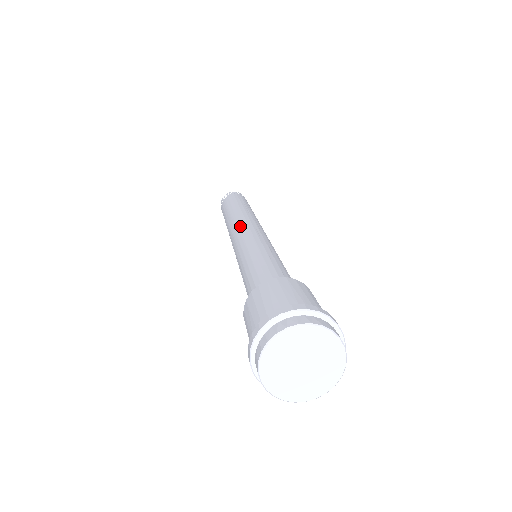
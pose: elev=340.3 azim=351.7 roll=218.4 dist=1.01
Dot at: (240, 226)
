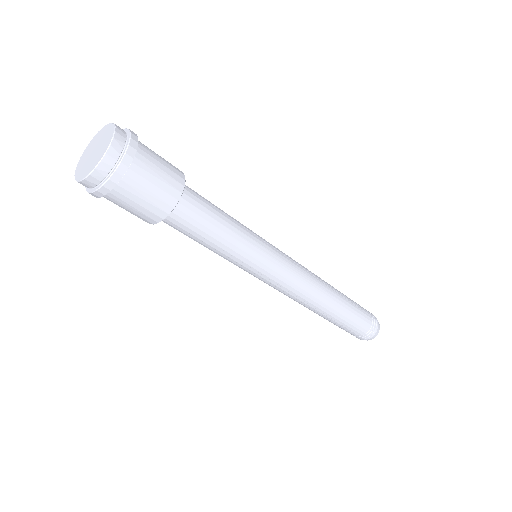
Dot at: occluded
